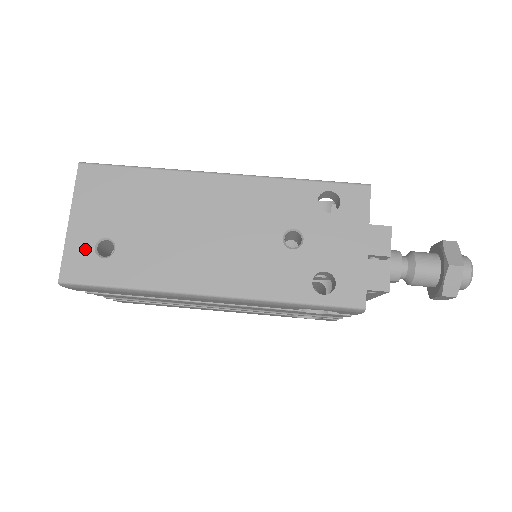
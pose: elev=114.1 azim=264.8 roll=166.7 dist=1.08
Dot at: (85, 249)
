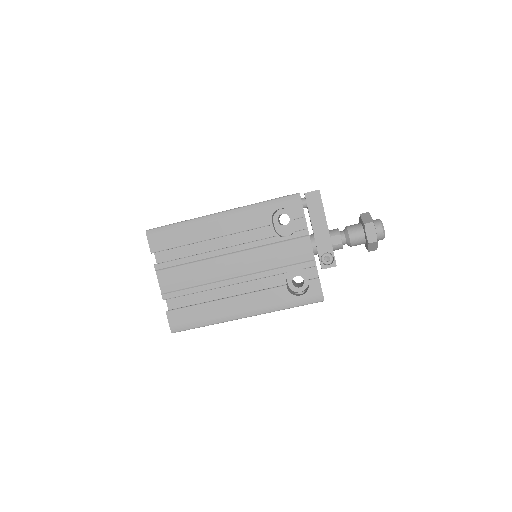
Dot at: occluded
